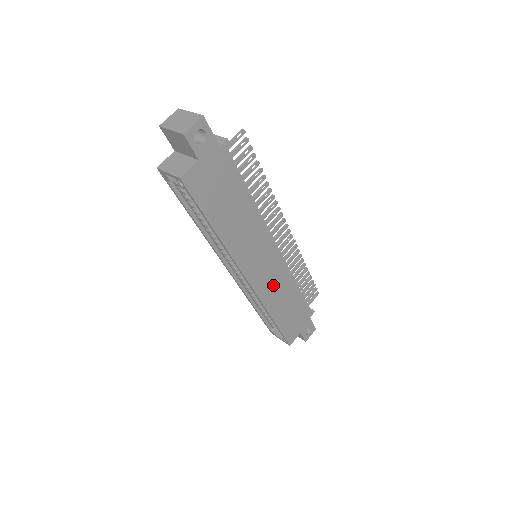
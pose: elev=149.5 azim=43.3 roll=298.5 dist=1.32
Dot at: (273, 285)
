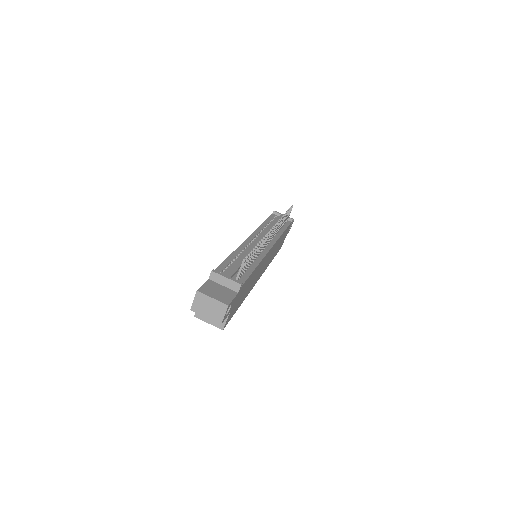
Dot at: (271, 256)
